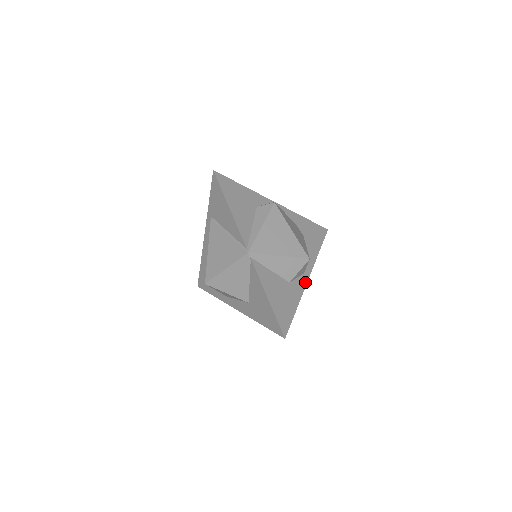
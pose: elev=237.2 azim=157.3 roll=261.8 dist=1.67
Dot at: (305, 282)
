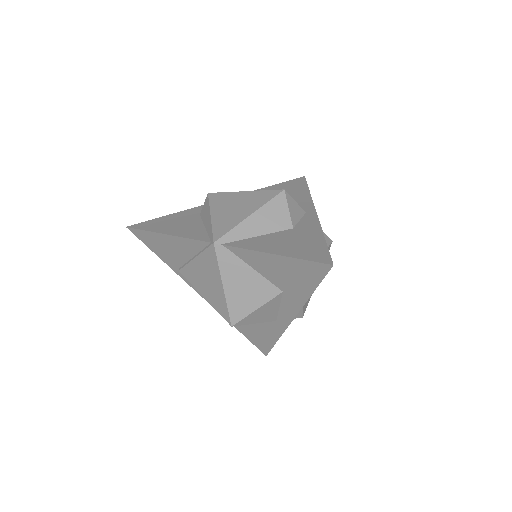
Dot at: (314, 216)
